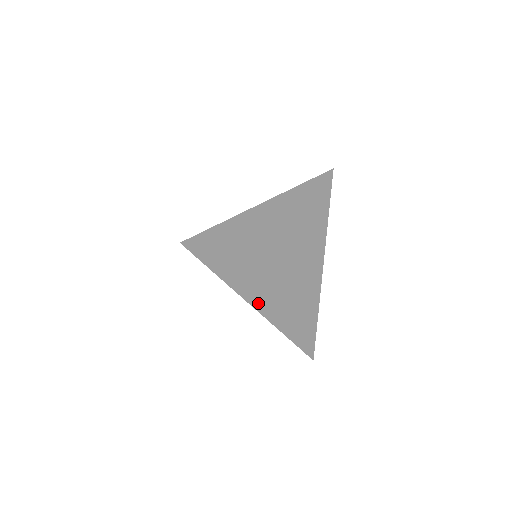
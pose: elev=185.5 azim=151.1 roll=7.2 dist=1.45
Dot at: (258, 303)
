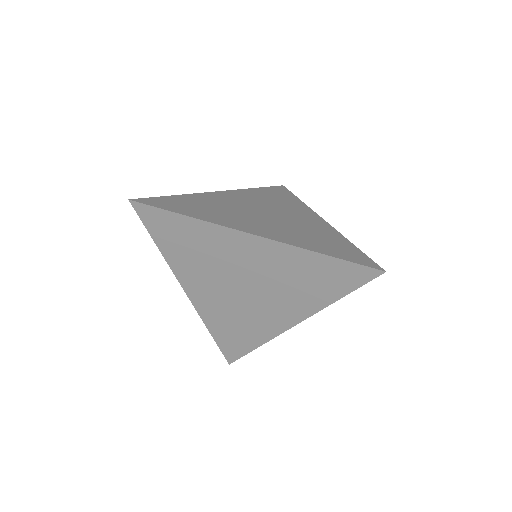
Dot at: (254, 232)
